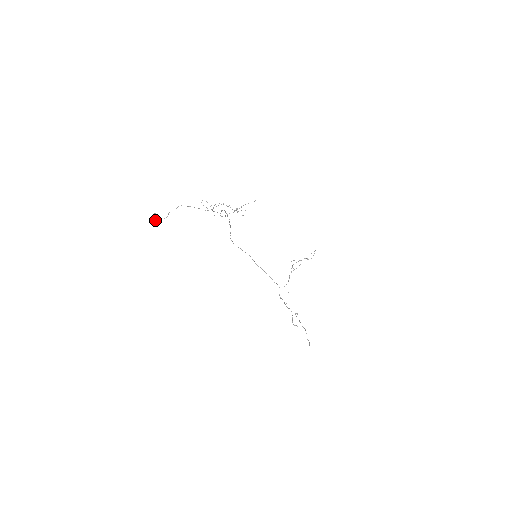
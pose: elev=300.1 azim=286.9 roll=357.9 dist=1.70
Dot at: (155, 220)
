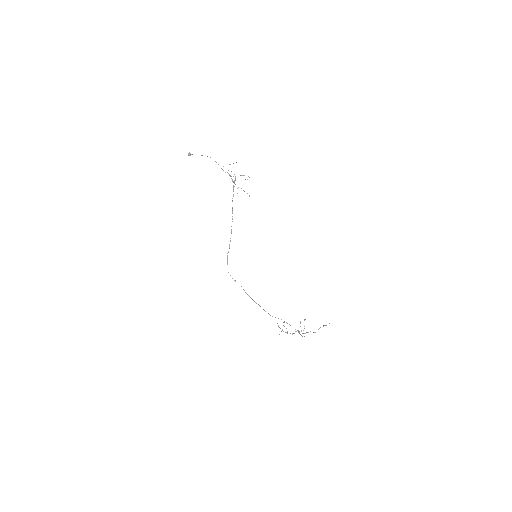
Dot at: (190, 155)
